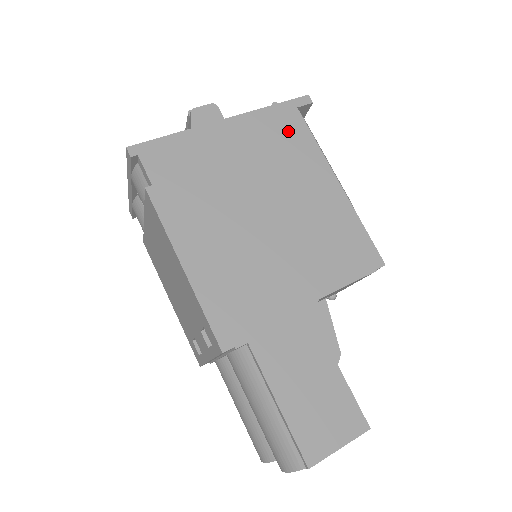
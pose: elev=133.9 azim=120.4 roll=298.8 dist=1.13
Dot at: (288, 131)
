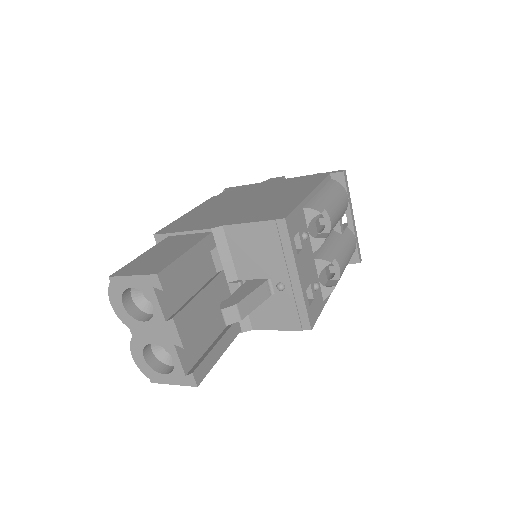
Dot at: (310, 180)
